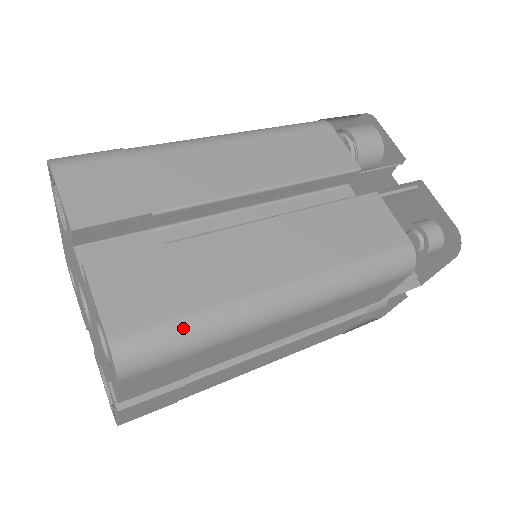
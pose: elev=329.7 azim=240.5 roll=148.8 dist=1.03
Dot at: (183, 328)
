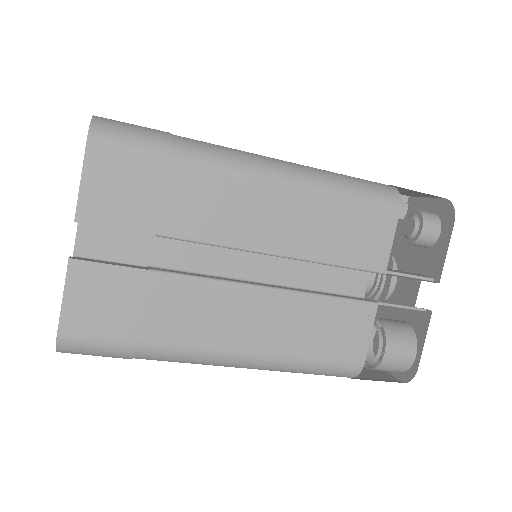
Dot at: (157, 131)
